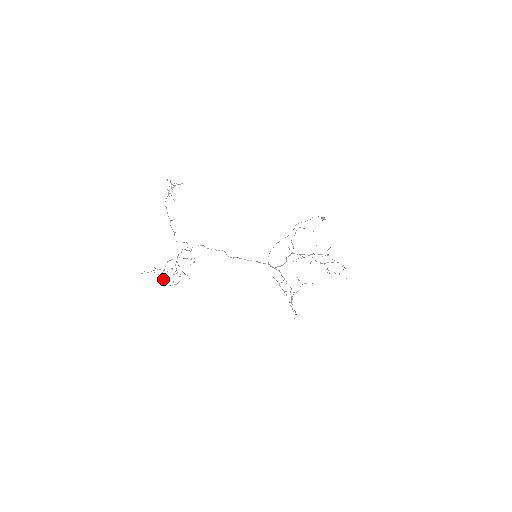
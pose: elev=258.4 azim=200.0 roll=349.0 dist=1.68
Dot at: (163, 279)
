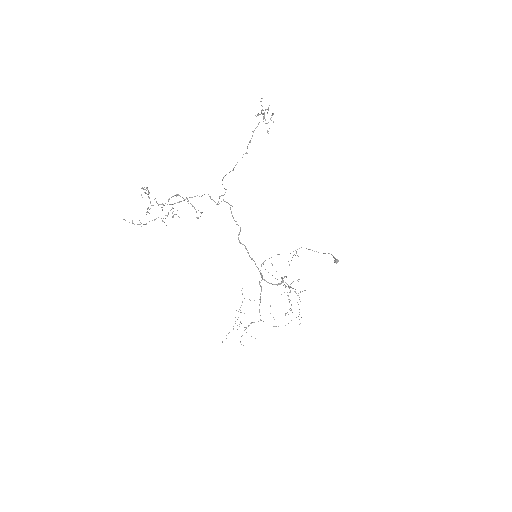
Dot at: occluded
